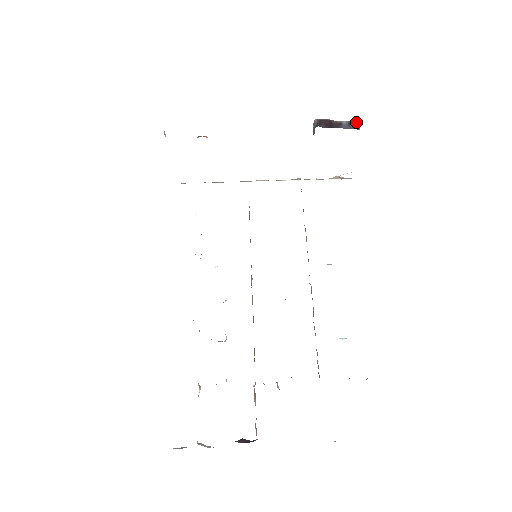
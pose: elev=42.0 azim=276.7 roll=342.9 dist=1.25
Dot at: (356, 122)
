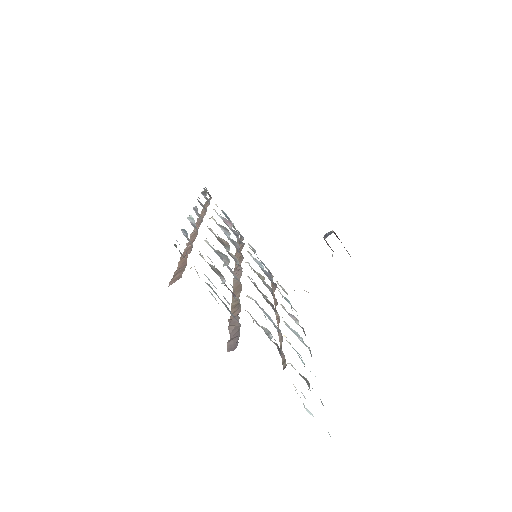
Dot at: occluded
